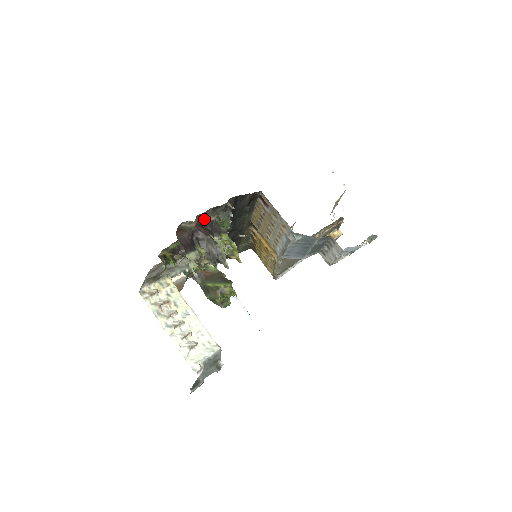
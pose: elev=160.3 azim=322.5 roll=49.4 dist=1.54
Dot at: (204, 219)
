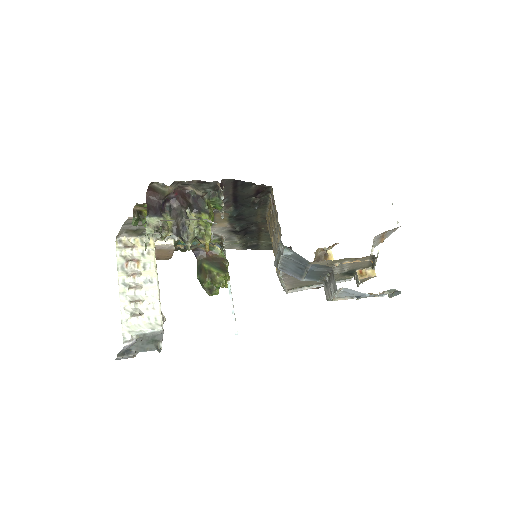
Dot at: (189, 190)
